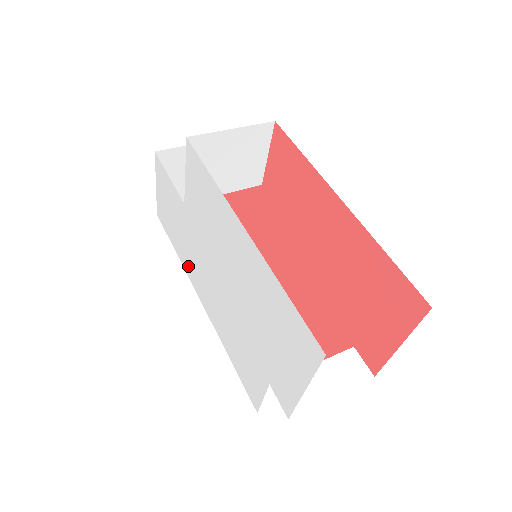
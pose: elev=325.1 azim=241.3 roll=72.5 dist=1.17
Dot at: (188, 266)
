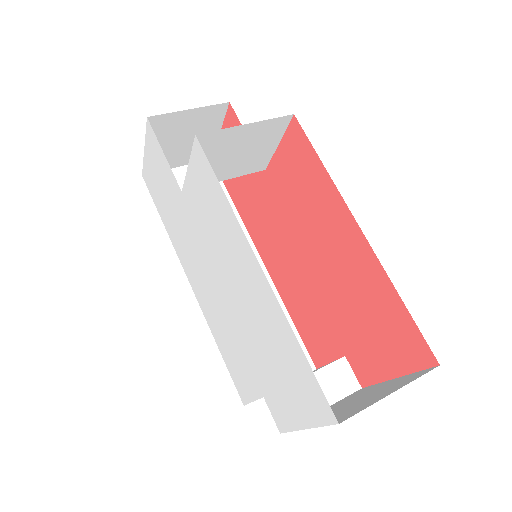
Dot at: (178, 246)
